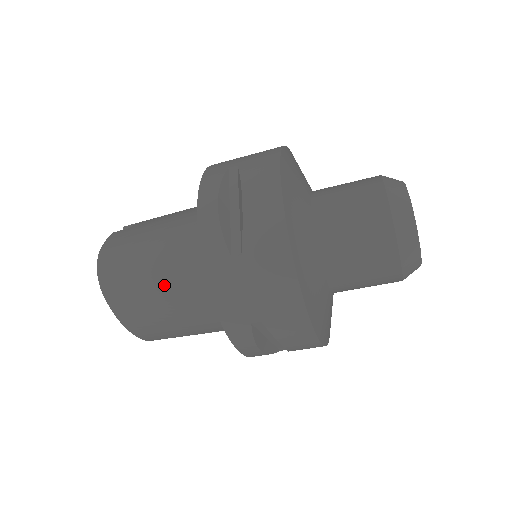
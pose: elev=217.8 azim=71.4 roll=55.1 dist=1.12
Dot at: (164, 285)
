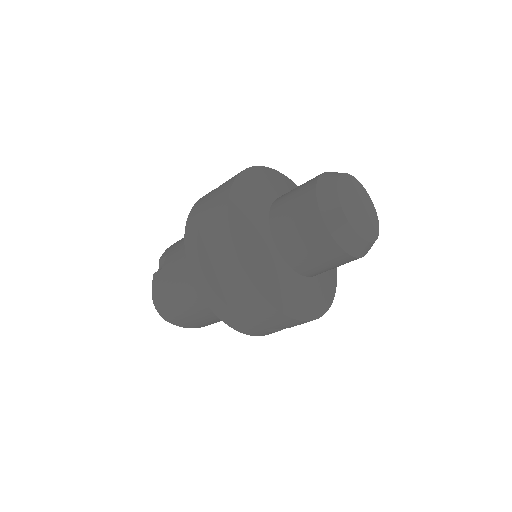
Dot at: (201, 312)
